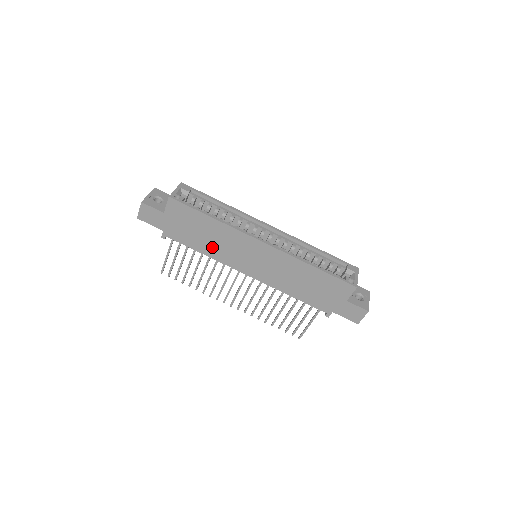
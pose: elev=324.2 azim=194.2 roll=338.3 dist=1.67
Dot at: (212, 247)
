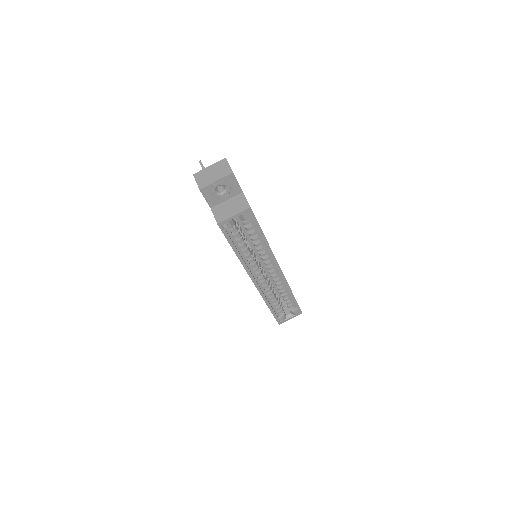
Dot at: occluded
